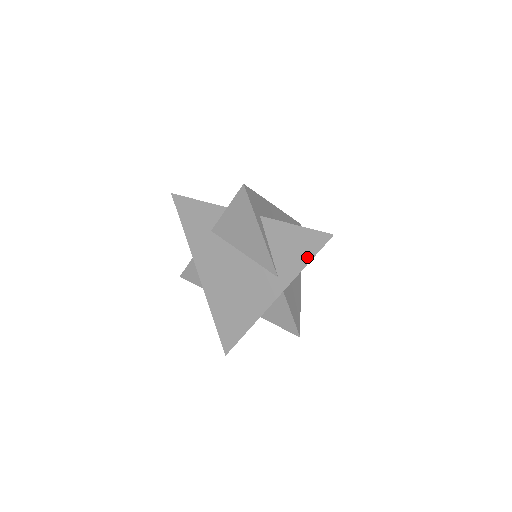
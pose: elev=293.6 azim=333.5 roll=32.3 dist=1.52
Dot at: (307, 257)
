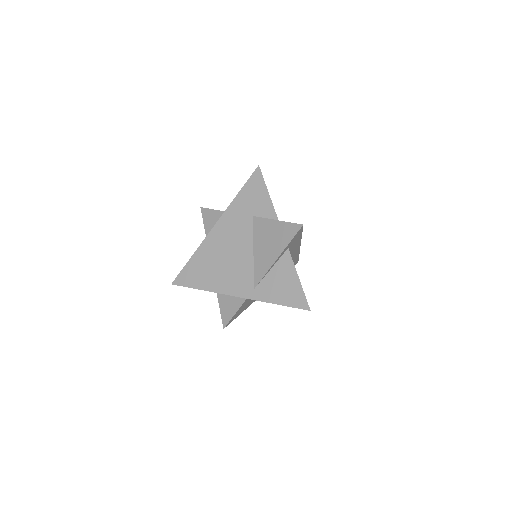
Dot at: (283, 301)
